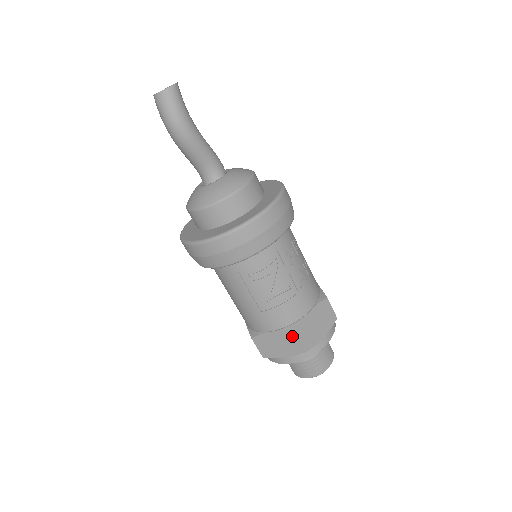
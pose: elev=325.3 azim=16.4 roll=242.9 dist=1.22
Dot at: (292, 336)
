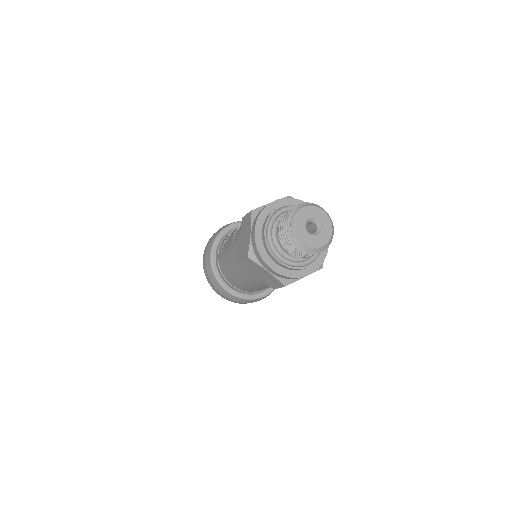
Dot at: (244, 222)
